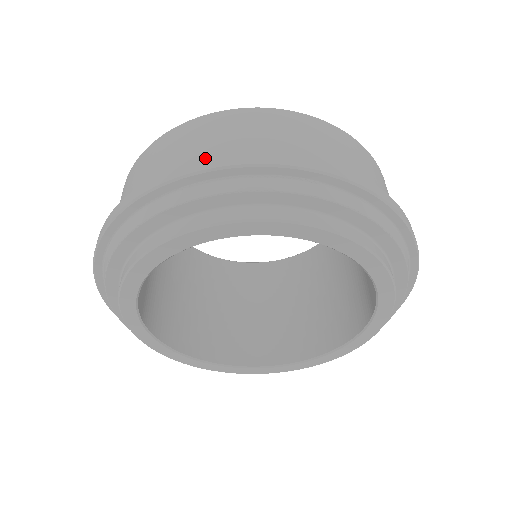
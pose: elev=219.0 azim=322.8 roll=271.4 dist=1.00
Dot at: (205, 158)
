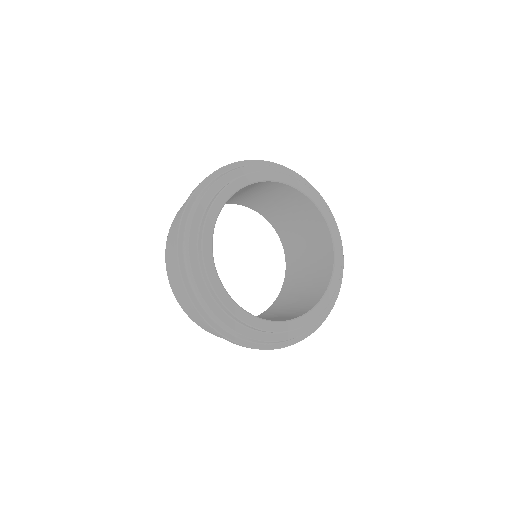
Dot at: occluded
